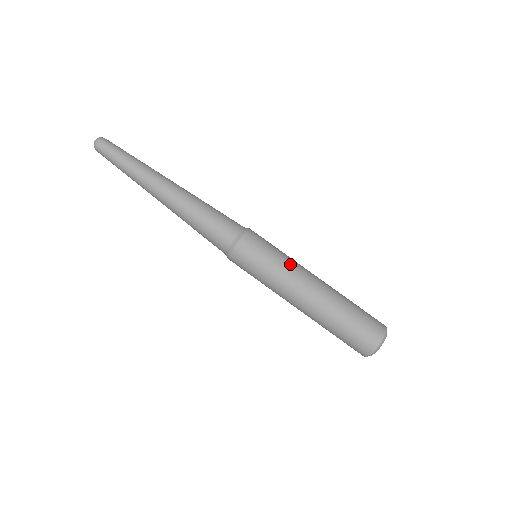
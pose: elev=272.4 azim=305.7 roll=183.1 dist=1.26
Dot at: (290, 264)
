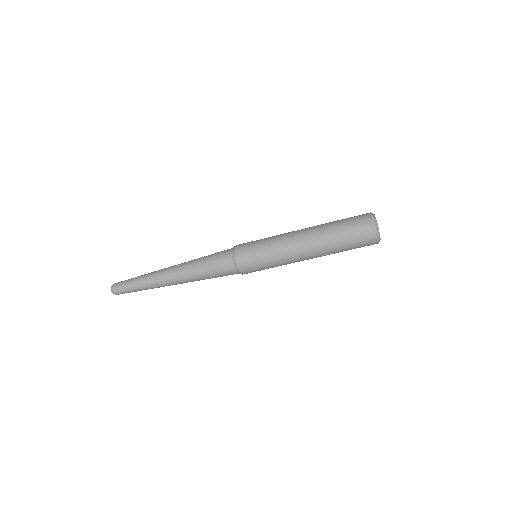
Dot at: (278, 248)
